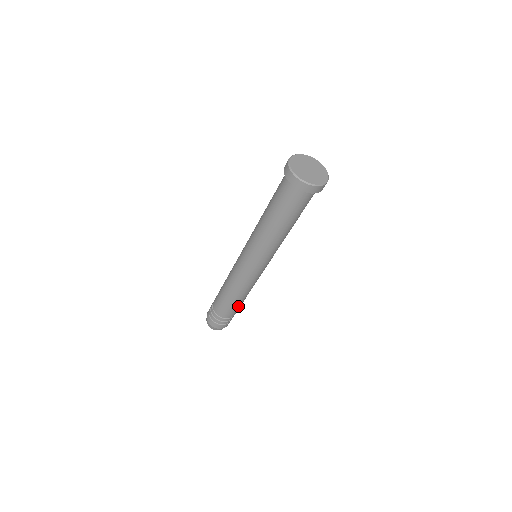
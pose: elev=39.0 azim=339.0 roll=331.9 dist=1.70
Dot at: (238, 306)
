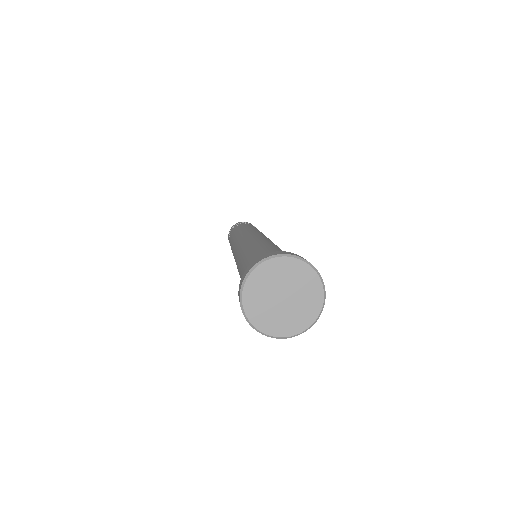
Dot at: occluded
